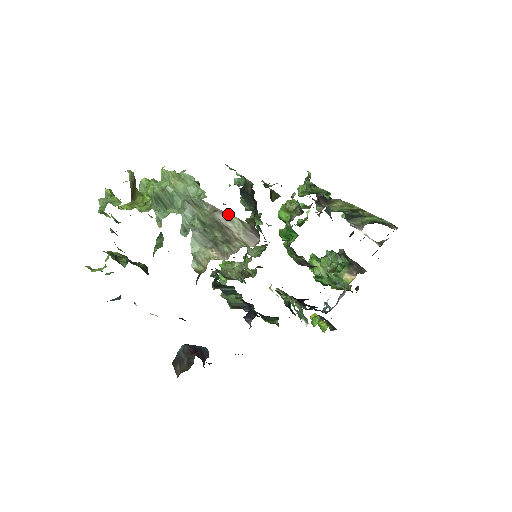
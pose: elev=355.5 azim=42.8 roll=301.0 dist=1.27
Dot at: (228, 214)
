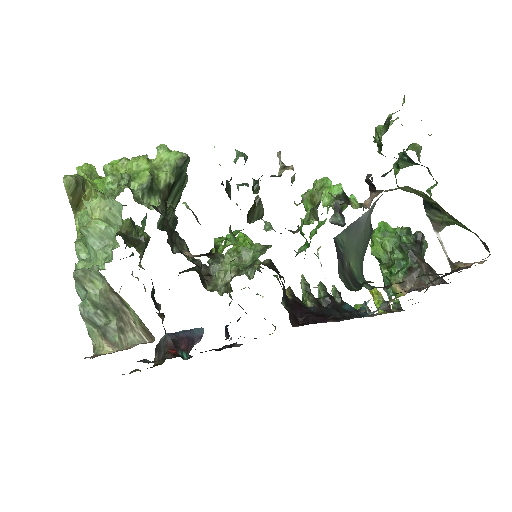
Dot at: (122, 298)
